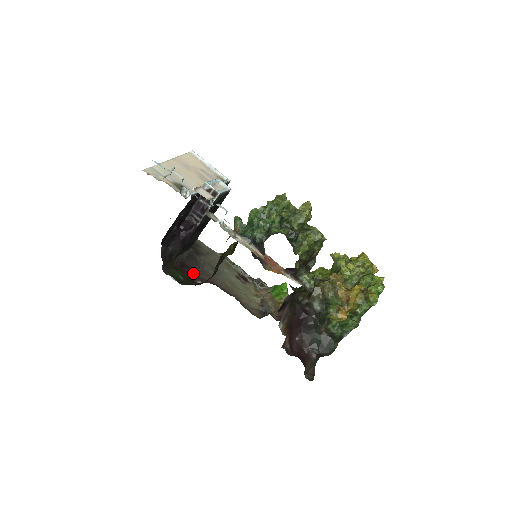
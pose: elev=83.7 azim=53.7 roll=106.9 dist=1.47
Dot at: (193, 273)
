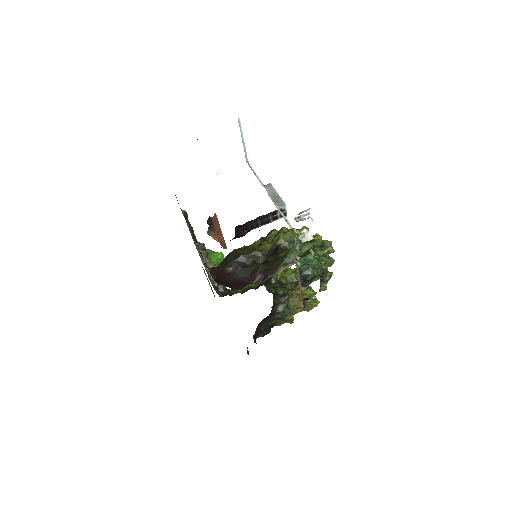
Dot at: occluded
